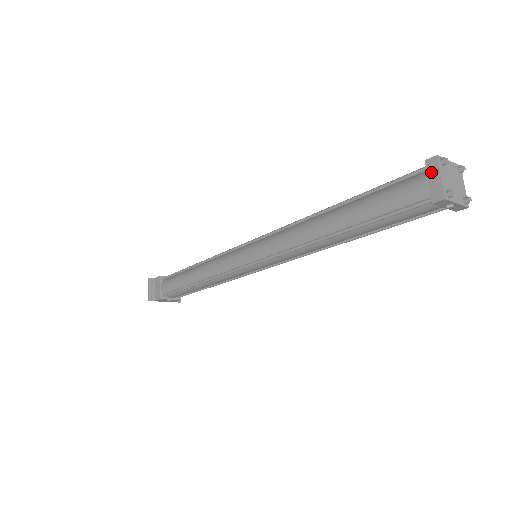
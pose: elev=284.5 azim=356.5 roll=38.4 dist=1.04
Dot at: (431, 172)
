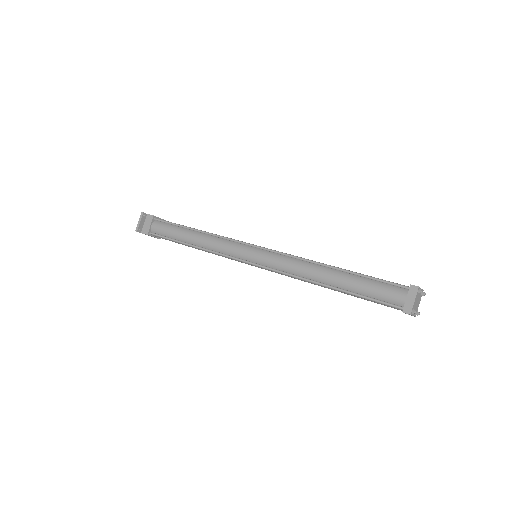
Dot at: (411, 294)
